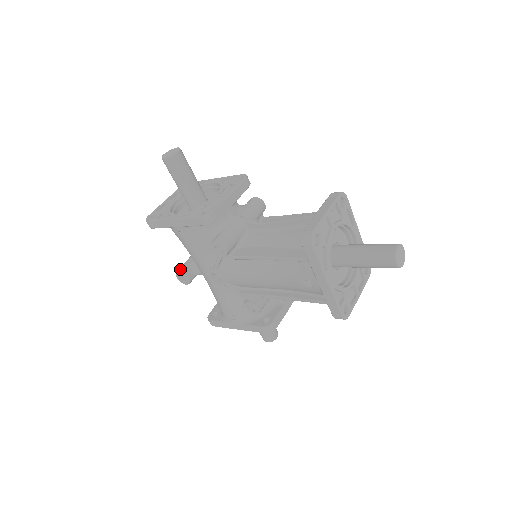
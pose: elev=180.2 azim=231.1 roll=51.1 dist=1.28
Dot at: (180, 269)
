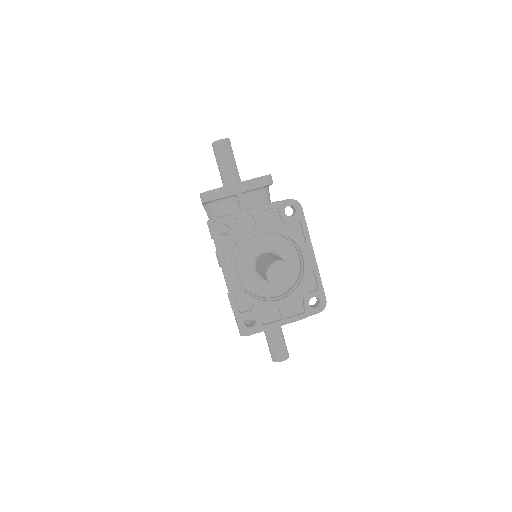
Dot at: occluded
